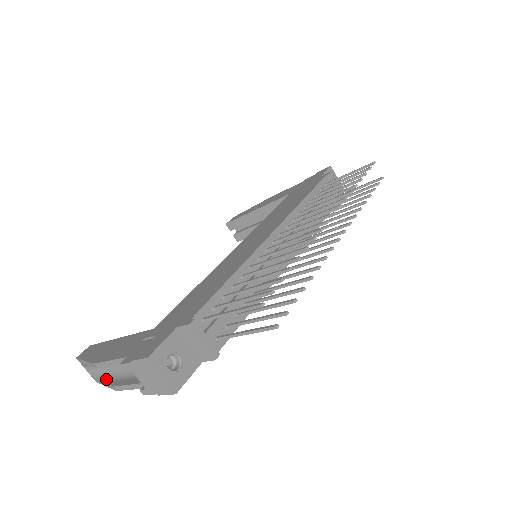
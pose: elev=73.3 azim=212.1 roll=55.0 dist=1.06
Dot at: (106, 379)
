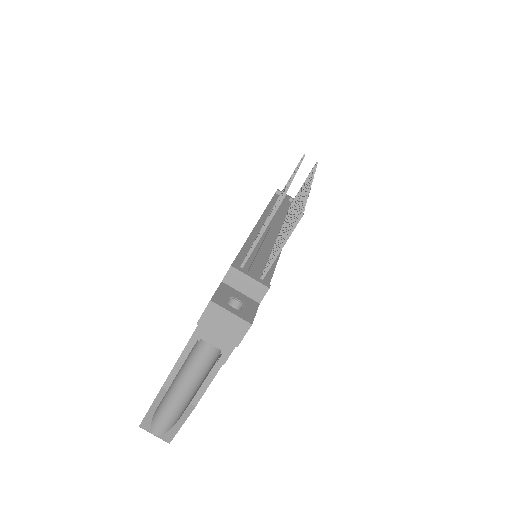
Dot at: (179, 416)
